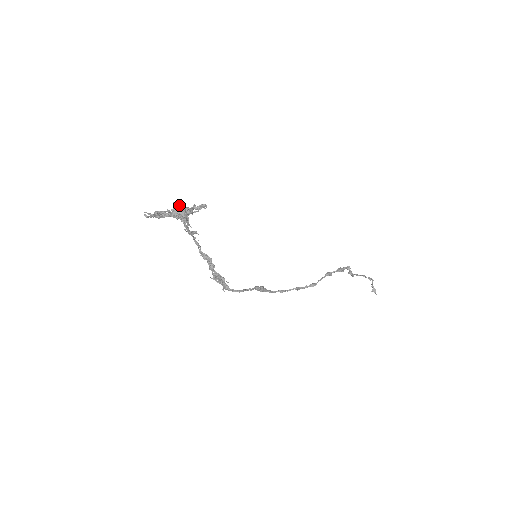
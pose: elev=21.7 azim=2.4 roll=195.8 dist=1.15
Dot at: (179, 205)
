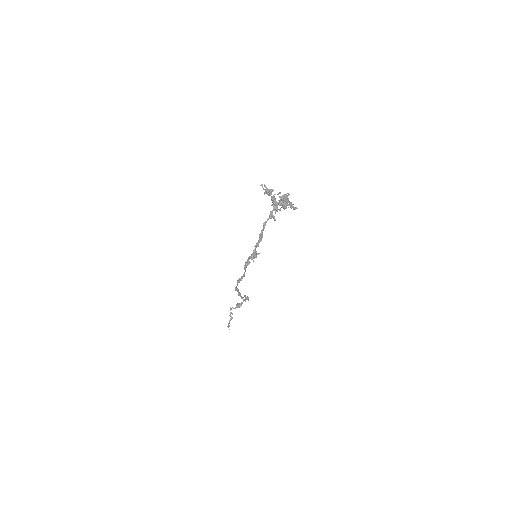
Dot at: occluded
